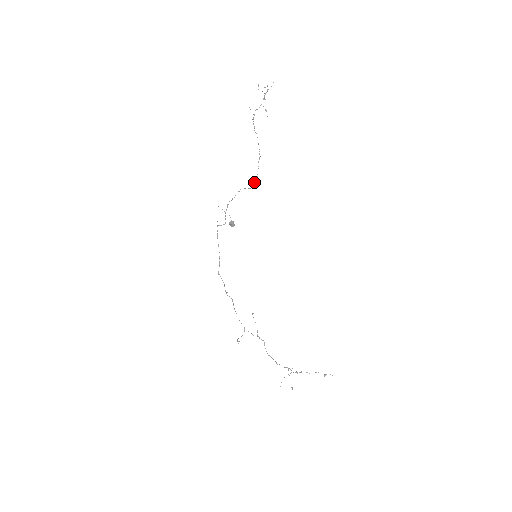
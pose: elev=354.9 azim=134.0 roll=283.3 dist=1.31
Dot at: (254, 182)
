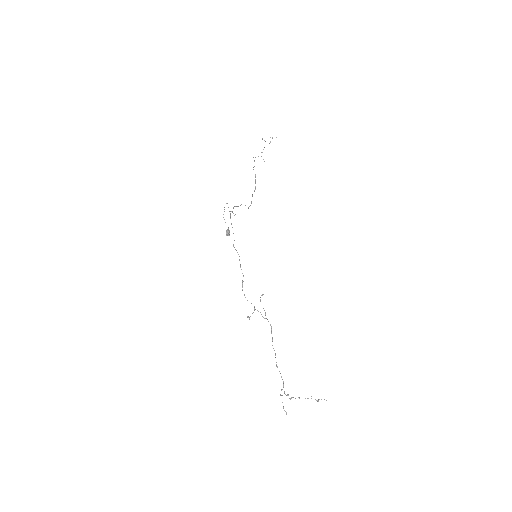
Dot at: (248, 208)
